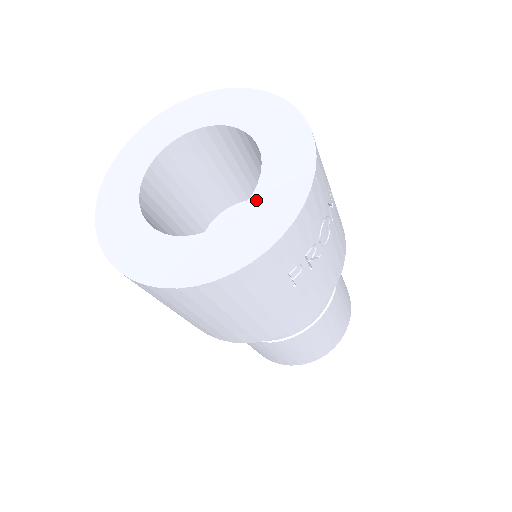
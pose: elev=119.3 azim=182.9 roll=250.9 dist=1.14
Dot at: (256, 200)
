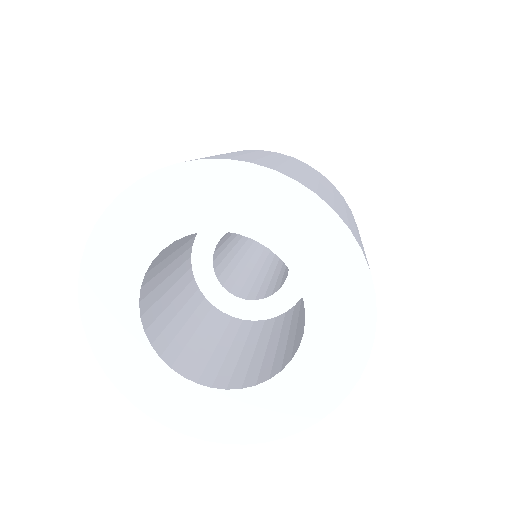
Dot at: (285, 379)
